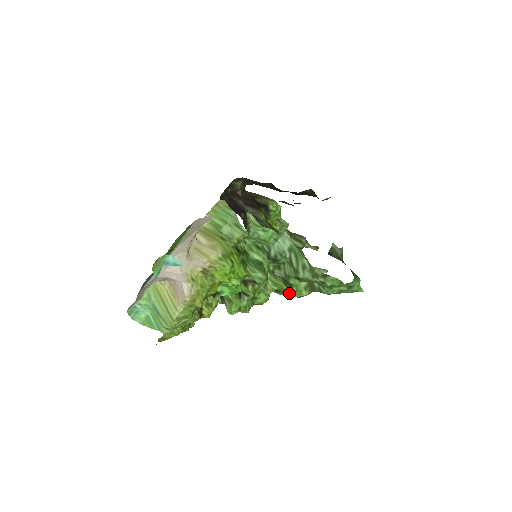
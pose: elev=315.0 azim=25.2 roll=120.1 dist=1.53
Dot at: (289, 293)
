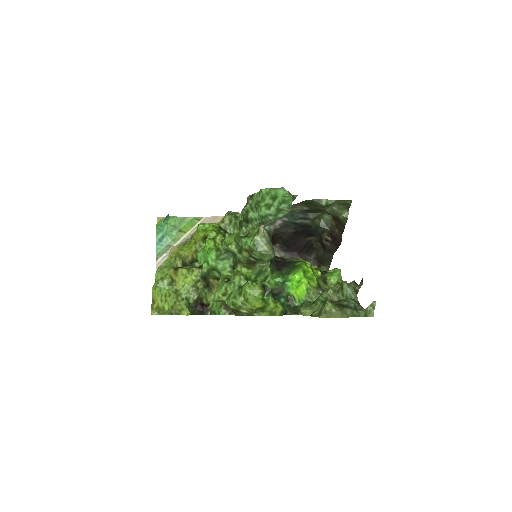
Dot at: (240, 239)
